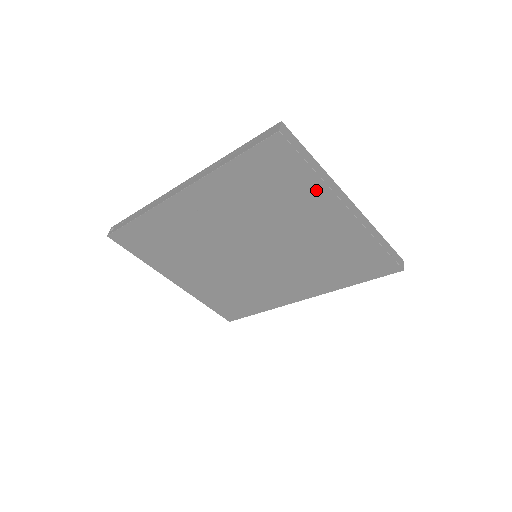
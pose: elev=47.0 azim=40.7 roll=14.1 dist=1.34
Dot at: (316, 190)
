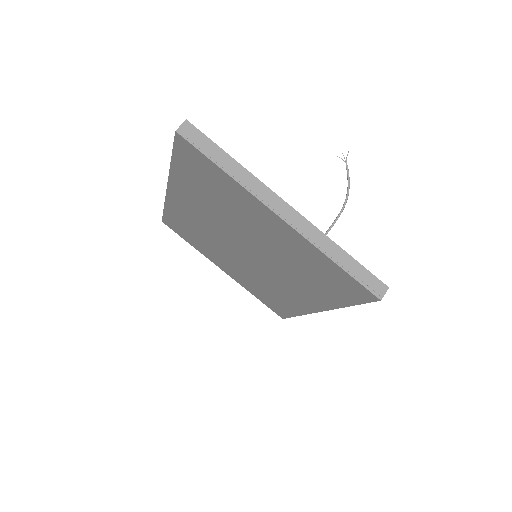
Dot at: (241, 193)
